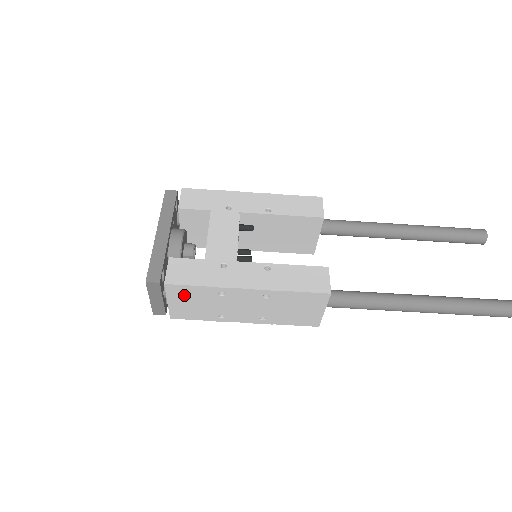
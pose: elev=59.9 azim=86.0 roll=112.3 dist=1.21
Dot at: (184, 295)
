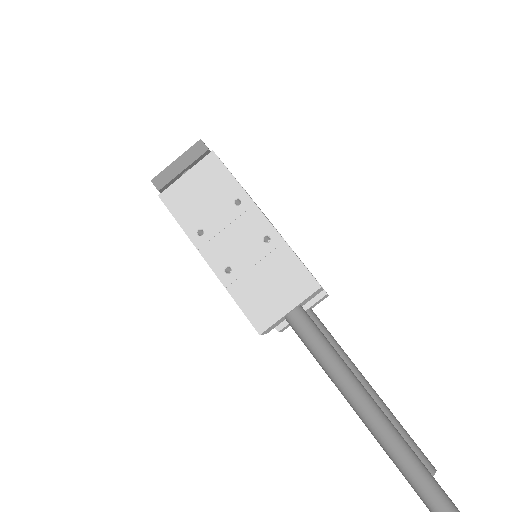
Dot at: (209, 177)
